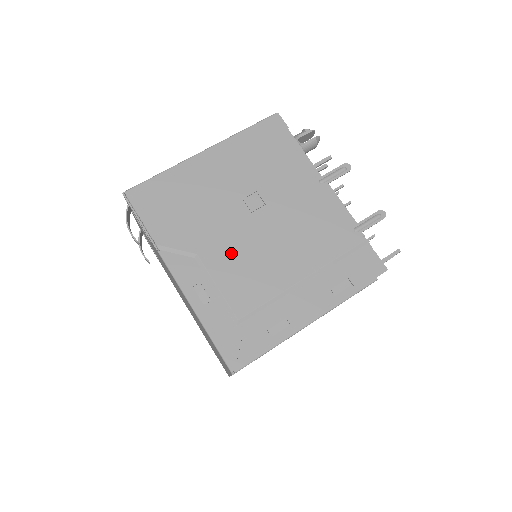
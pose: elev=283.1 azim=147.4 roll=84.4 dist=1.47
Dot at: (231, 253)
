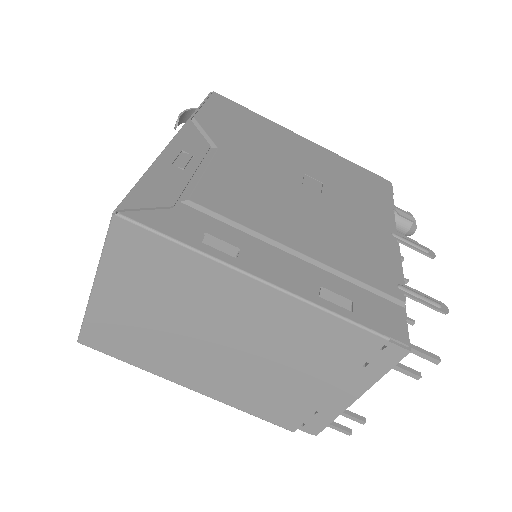
Dot at: (250, 176)
